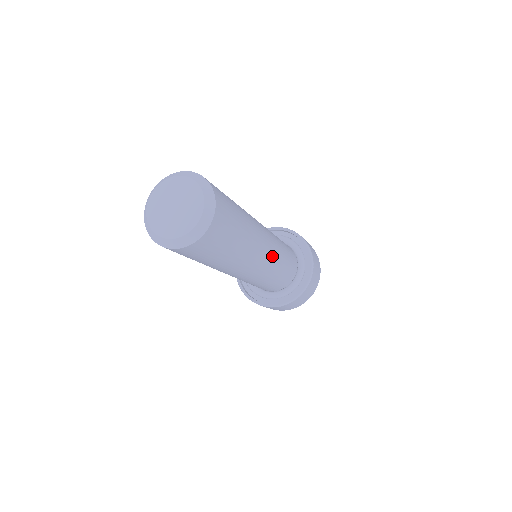
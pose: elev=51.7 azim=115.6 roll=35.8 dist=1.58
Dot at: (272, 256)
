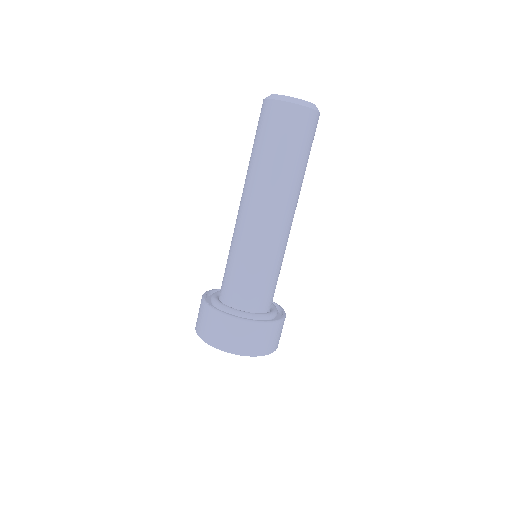
Dot at: (285, 237)
